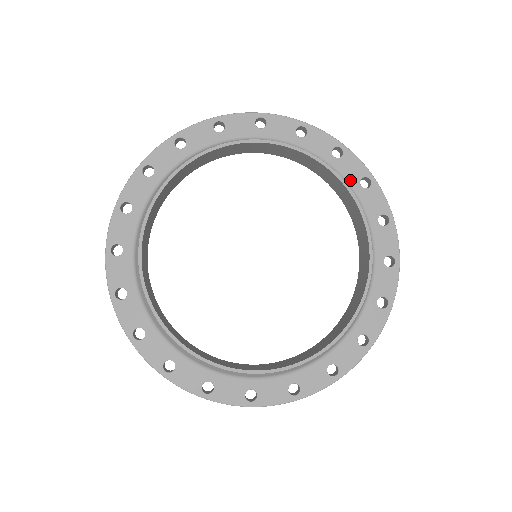
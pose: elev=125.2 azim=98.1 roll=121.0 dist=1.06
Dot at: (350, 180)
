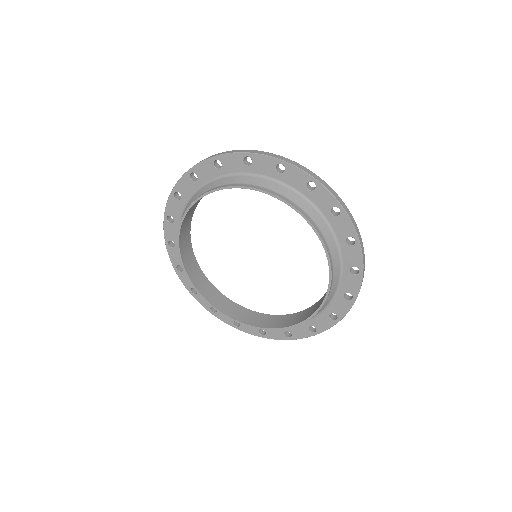
Dot at: (342, 287)
